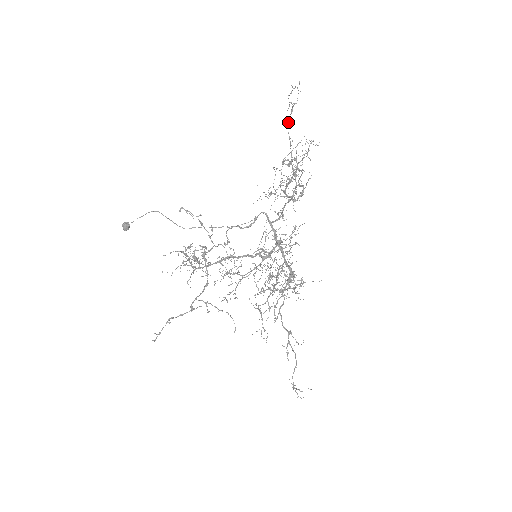
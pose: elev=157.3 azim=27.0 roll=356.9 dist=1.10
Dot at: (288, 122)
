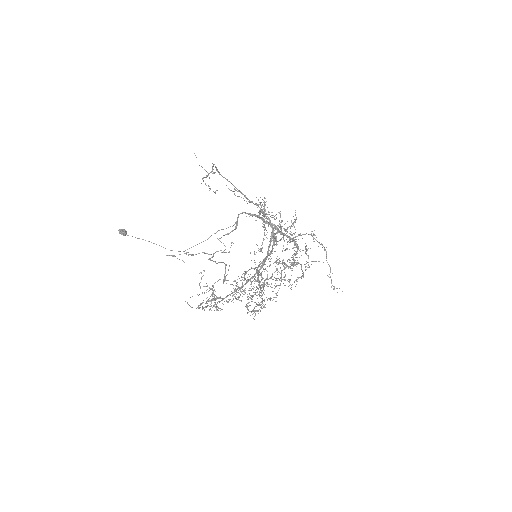
Dot at: (216, 169)
